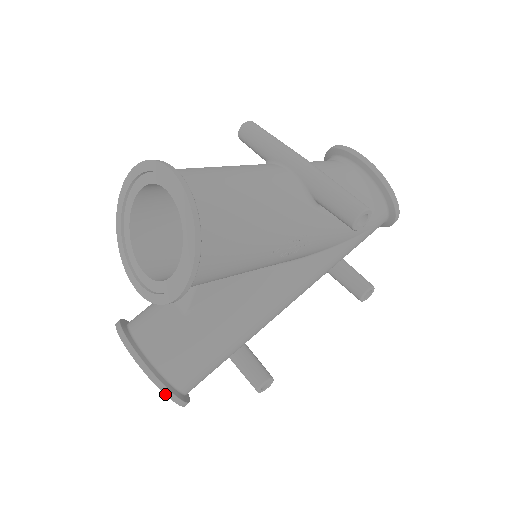
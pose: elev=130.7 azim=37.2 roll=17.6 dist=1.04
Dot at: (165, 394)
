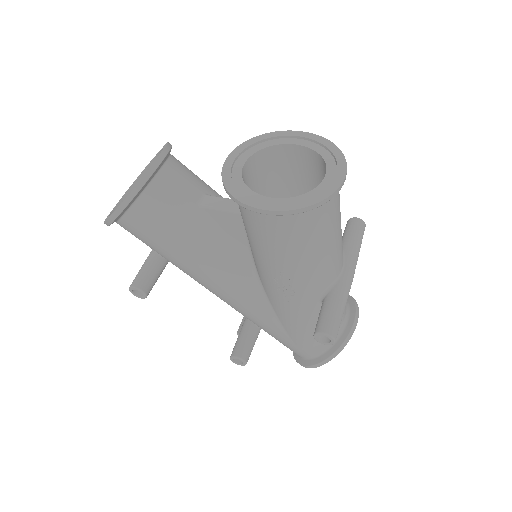
Dot at: (122, 203)
